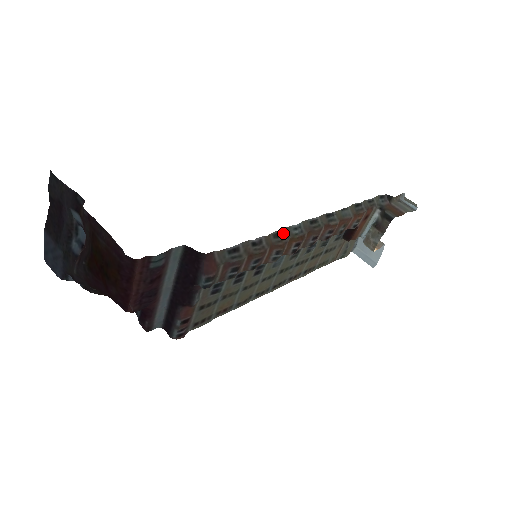
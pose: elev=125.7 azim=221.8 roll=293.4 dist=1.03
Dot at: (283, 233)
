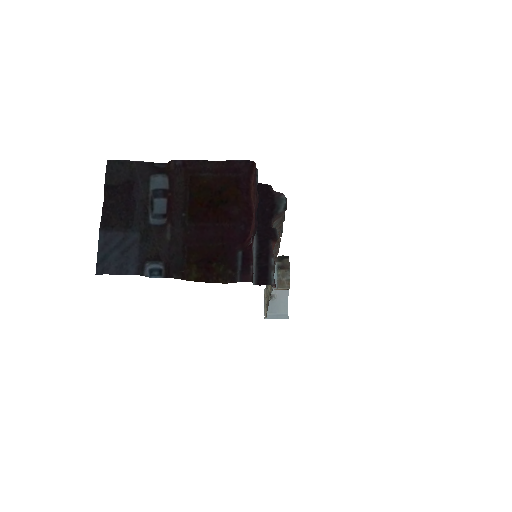
Dot at: occluded
